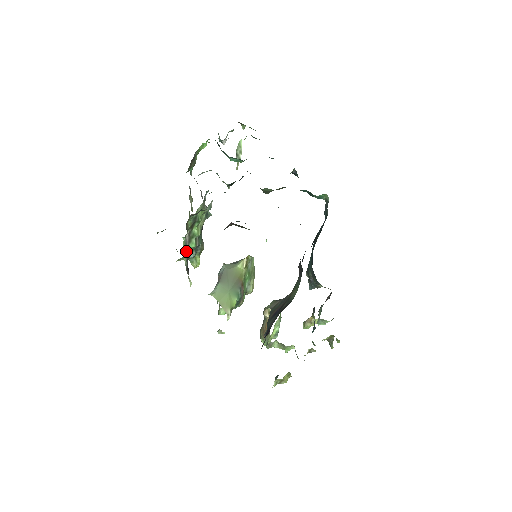
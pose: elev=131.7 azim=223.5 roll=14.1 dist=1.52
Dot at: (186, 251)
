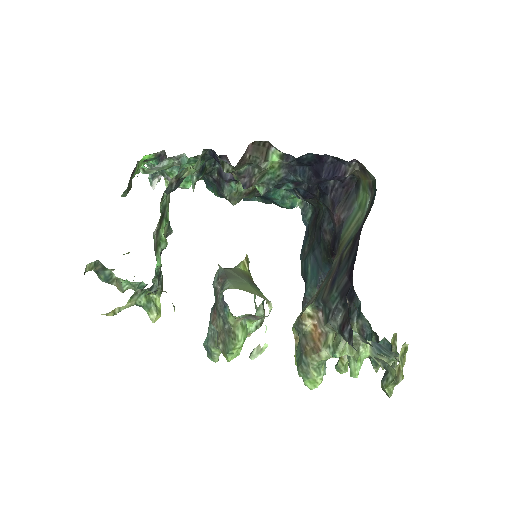
Dot at: occluded
